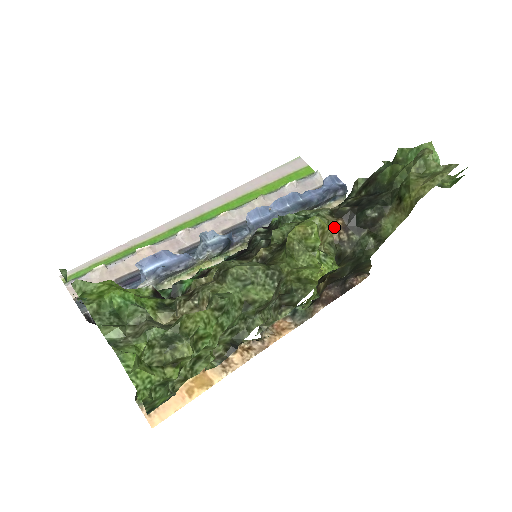
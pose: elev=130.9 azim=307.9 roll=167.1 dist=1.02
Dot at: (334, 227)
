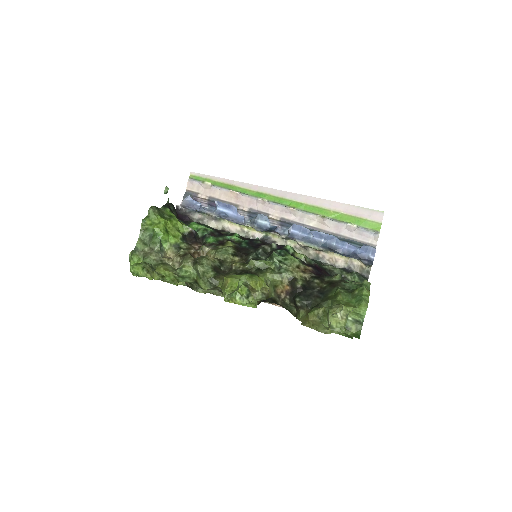
Dot at: (282, 287)
